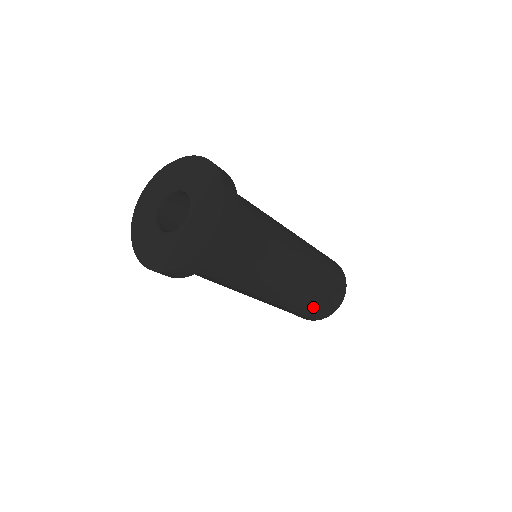
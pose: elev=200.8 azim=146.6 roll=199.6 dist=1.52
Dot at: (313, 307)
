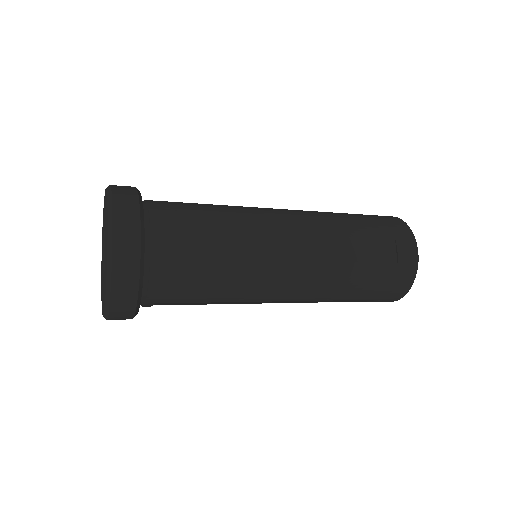
Dot at: (368, 285)
